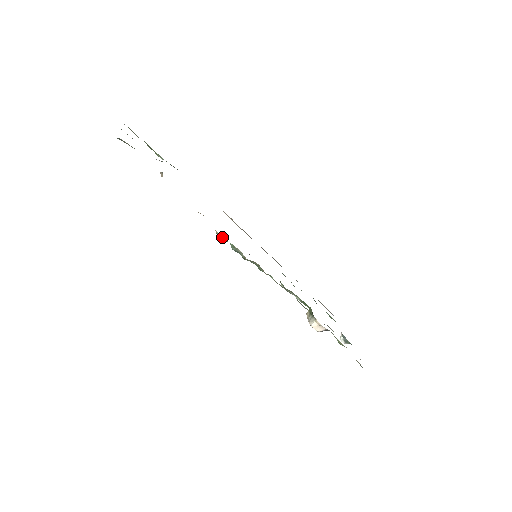
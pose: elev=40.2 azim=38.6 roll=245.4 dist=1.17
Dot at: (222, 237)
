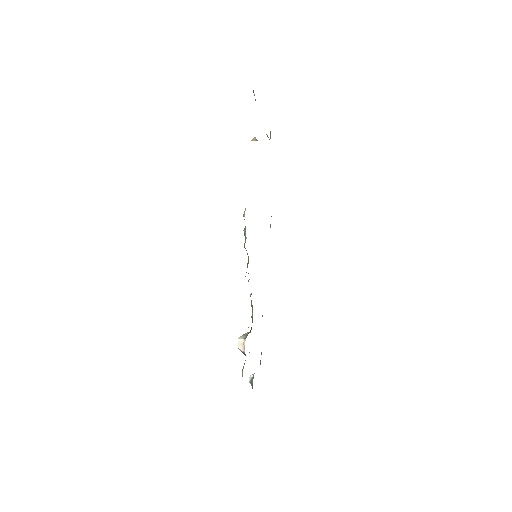
Dot at: occluded
